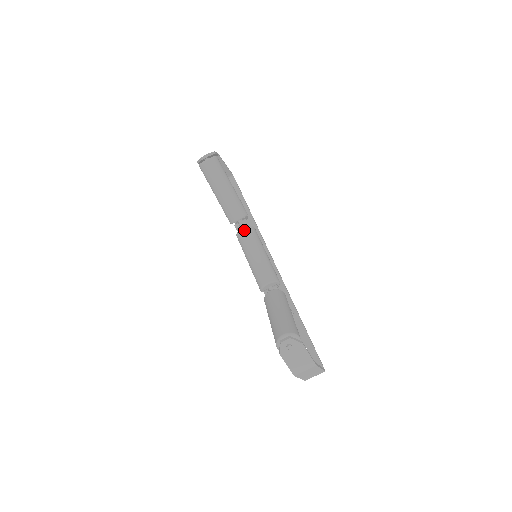
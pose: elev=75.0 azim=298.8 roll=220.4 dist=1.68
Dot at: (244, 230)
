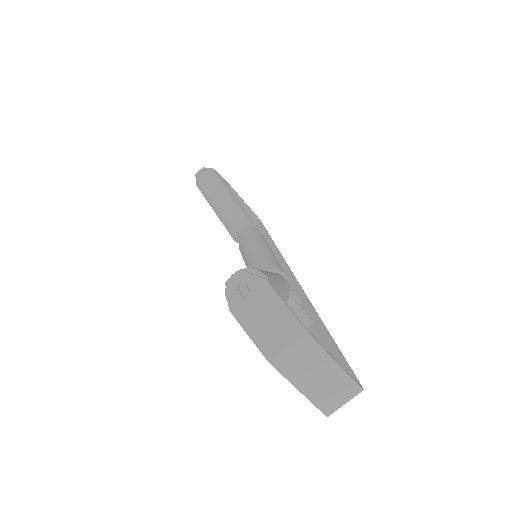
Dot at: (245, 235)
